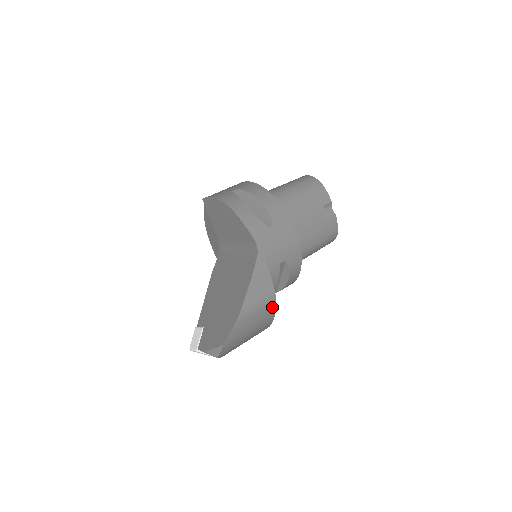
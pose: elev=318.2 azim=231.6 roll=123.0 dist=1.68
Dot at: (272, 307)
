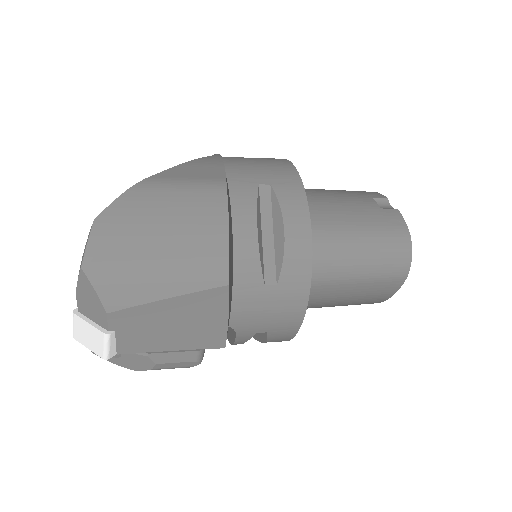
Dot at: (218, 204)
